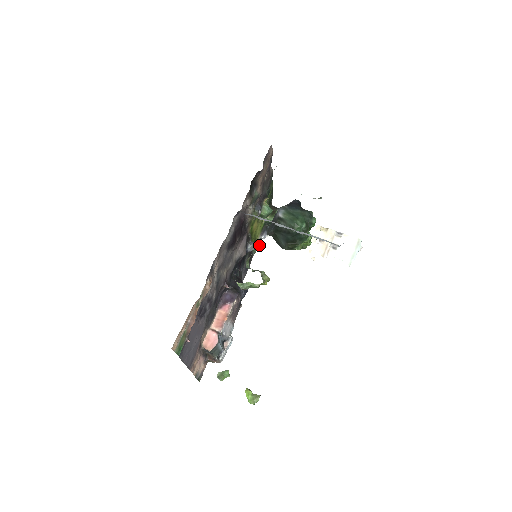
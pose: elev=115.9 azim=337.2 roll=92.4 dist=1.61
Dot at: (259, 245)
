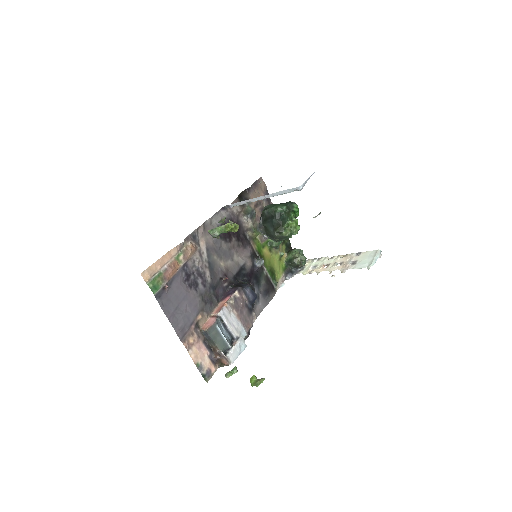
Dot at: (283, 283)
